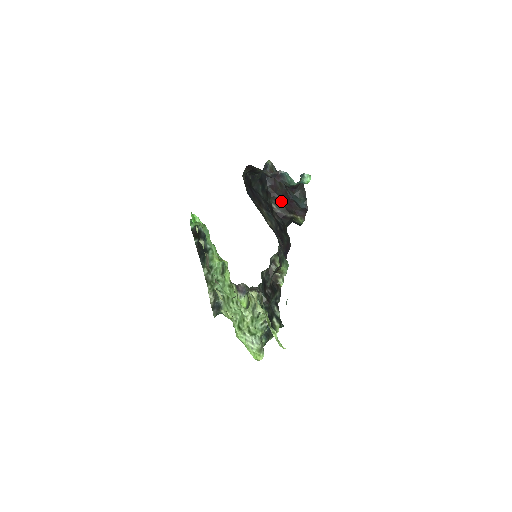
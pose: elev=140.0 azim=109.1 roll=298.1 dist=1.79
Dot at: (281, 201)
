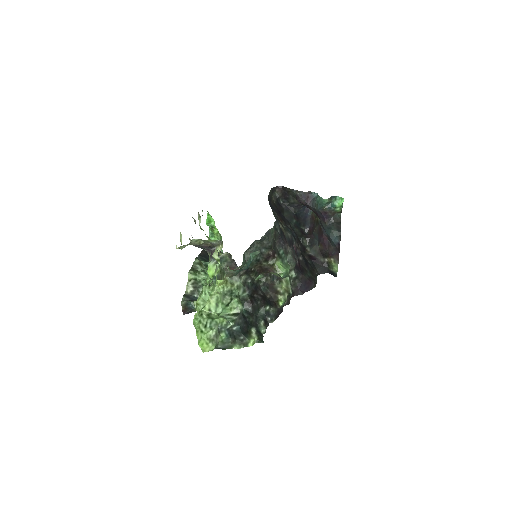
Dot at: (316, 243)
